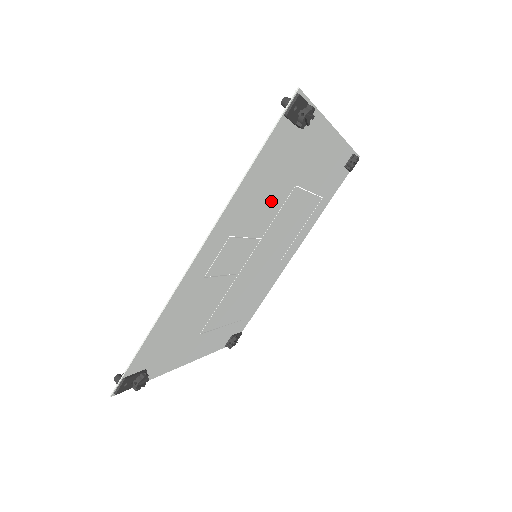
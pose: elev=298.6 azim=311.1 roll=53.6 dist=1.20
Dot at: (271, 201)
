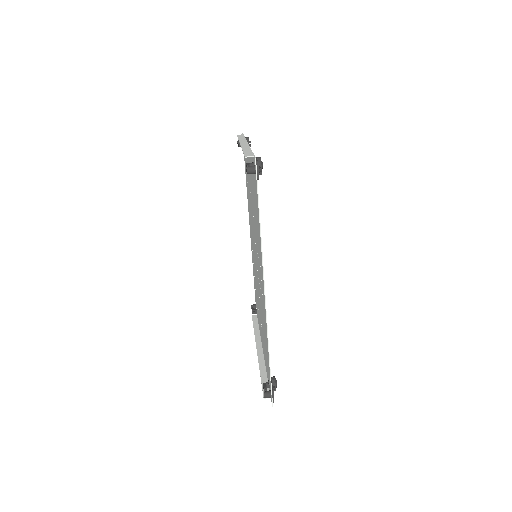
Dot at: occluded
